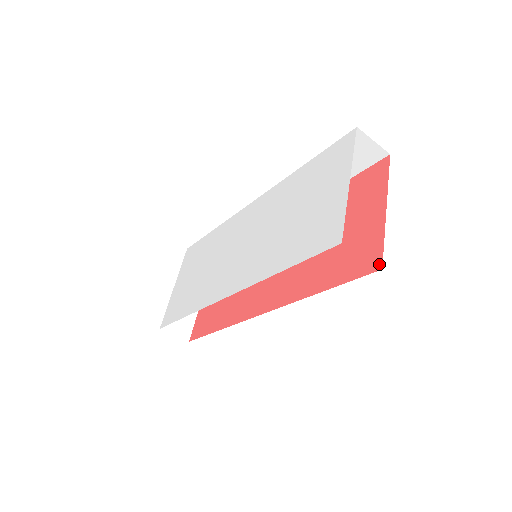
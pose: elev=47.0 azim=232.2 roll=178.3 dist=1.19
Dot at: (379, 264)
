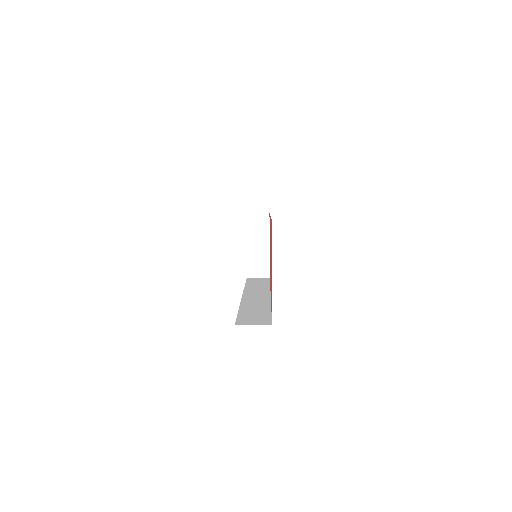
Dot at: occluded
